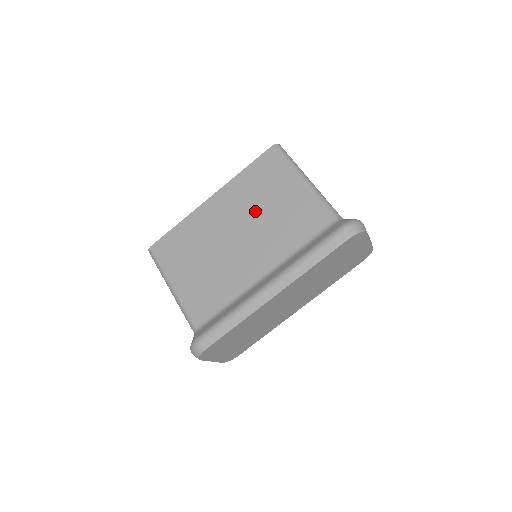
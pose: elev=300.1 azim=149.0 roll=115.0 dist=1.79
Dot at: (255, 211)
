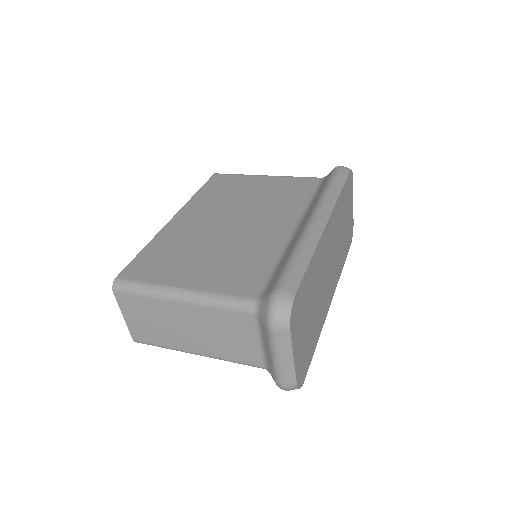
Dot at: (237, 203)
